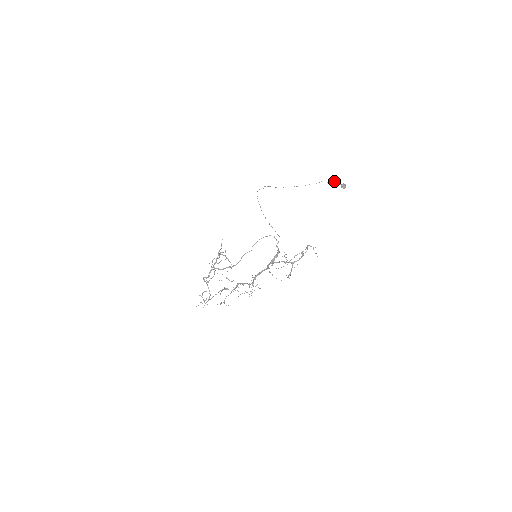
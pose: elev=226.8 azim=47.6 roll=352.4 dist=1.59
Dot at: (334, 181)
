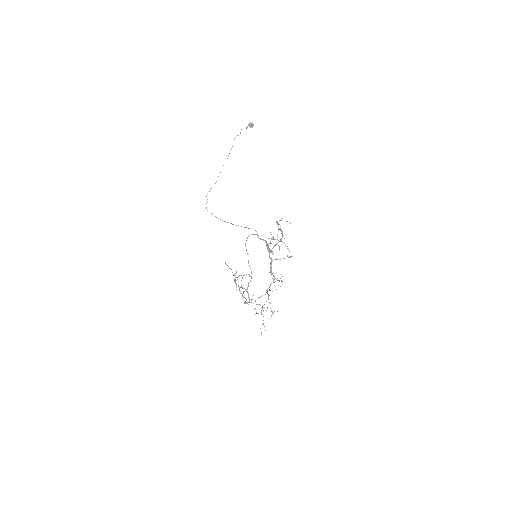
Dot at: (241, 129)
